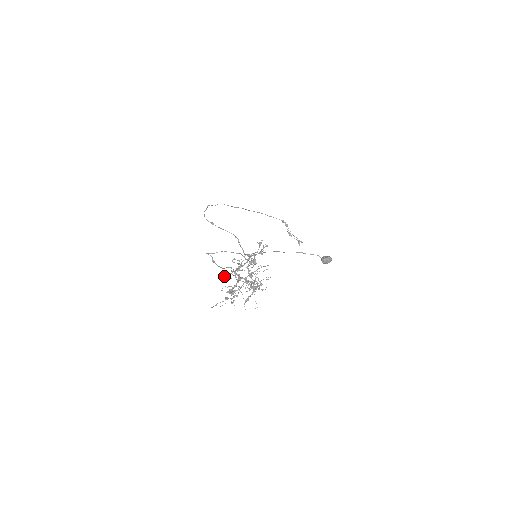
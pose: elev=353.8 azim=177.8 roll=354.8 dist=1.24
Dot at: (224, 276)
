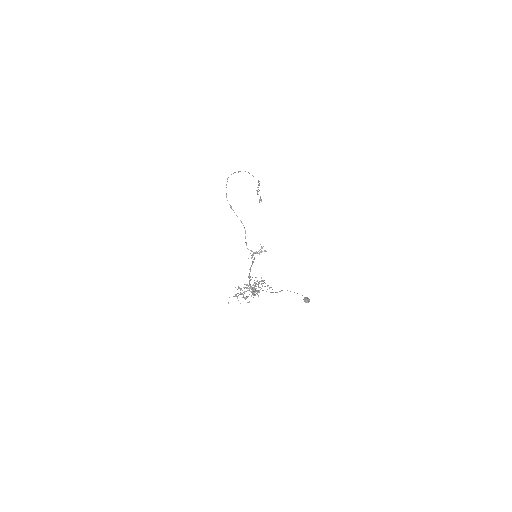
Dot at: occluded
